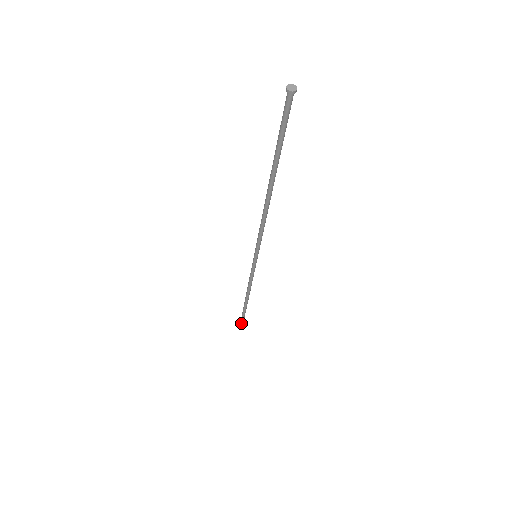
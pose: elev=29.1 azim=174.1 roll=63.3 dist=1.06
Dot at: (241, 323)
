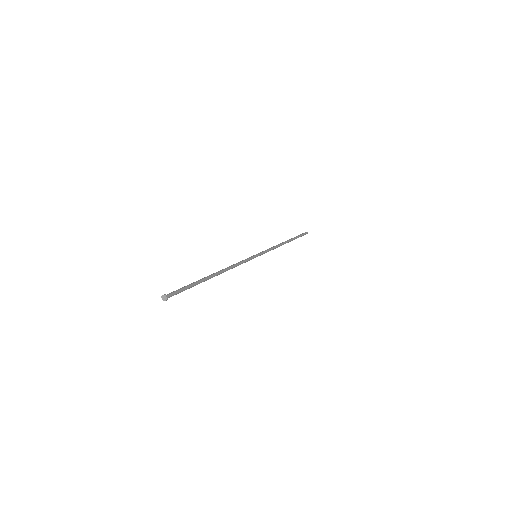
Dot at: occluded
